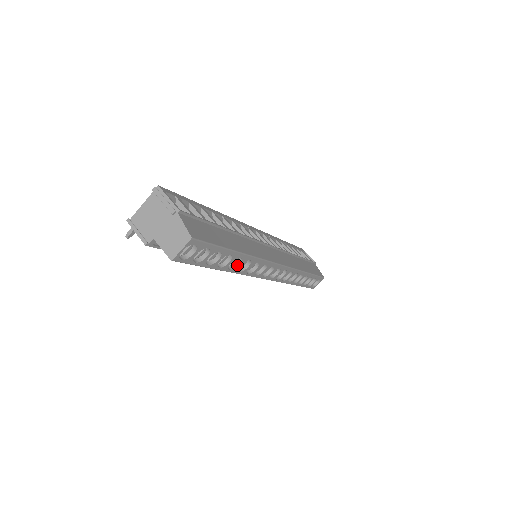
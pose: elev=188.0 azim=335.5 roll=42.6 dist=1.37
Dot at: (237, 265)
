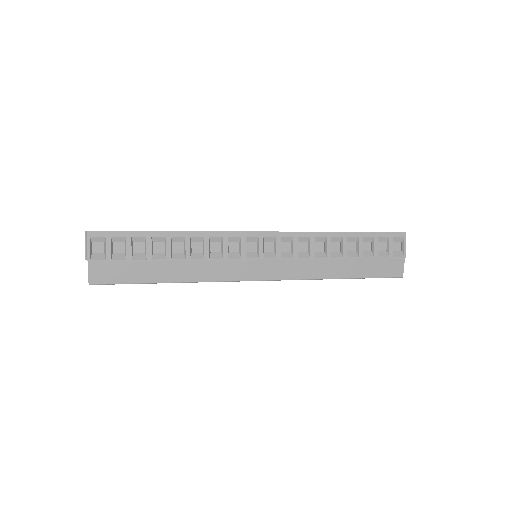
Dot at: occluded
